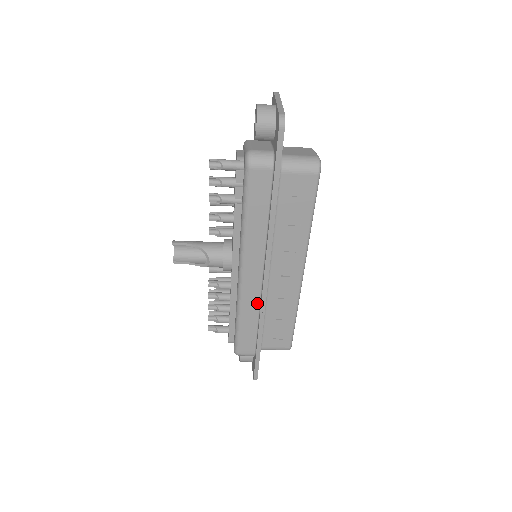
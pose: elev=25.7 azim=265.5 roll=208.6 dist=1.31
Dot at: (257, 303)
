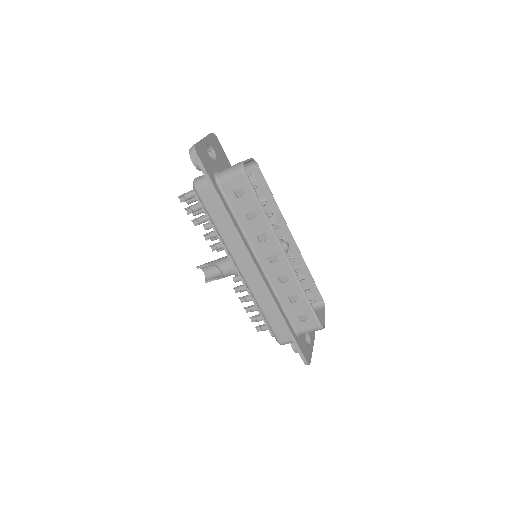
Dot at: (265, 292)
